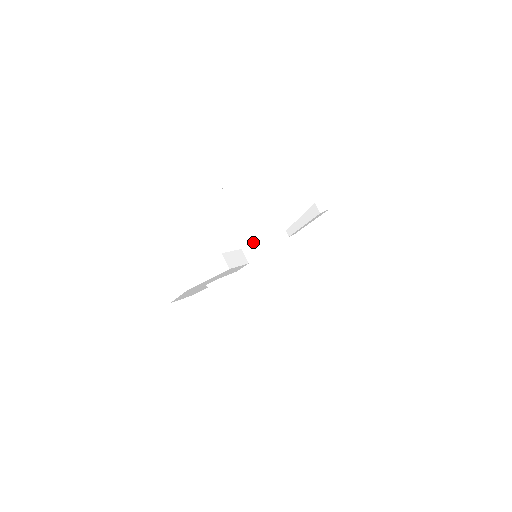
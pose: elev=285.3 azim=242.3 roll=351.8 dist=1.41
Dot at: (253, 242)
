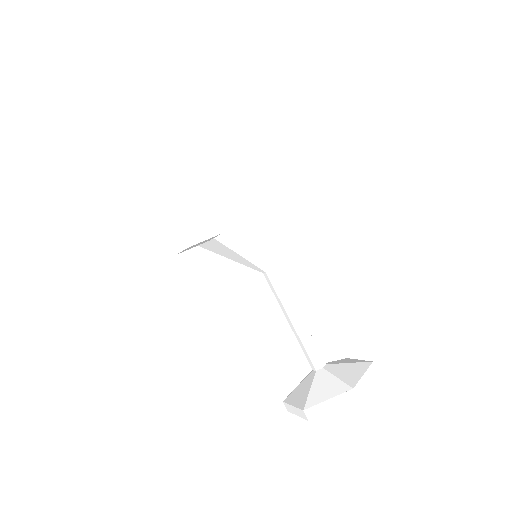
Dot at: occluded
